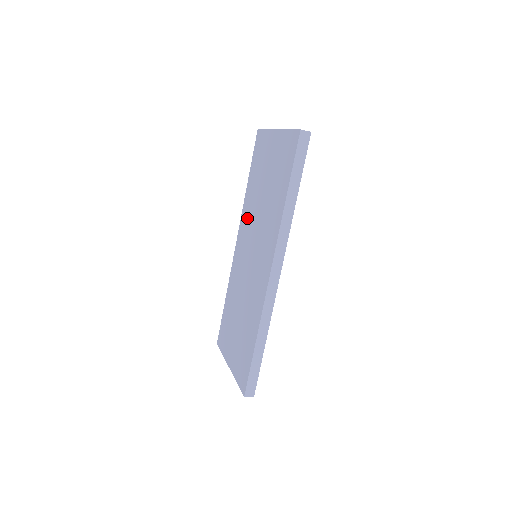
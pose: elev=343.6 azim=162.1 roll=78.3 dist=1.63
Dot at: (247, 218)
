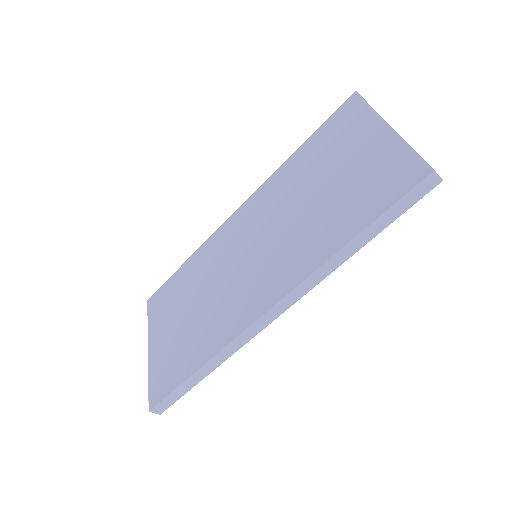
Dot at: (271, 197)
